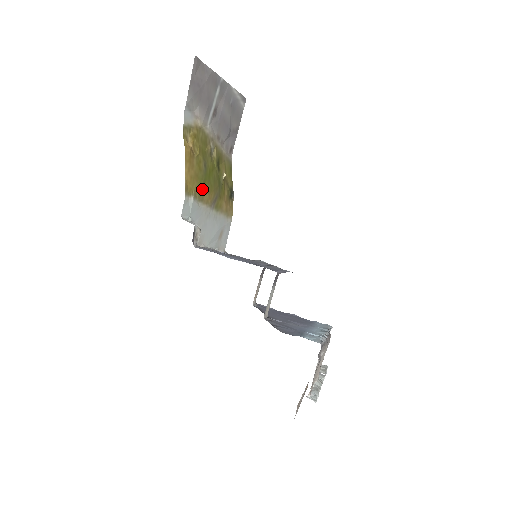
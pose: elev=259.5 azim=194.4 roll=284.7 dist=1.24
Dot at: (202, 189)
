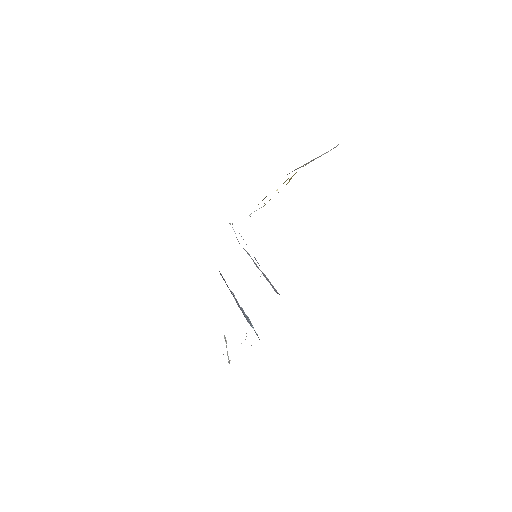
Dot at: occluded
